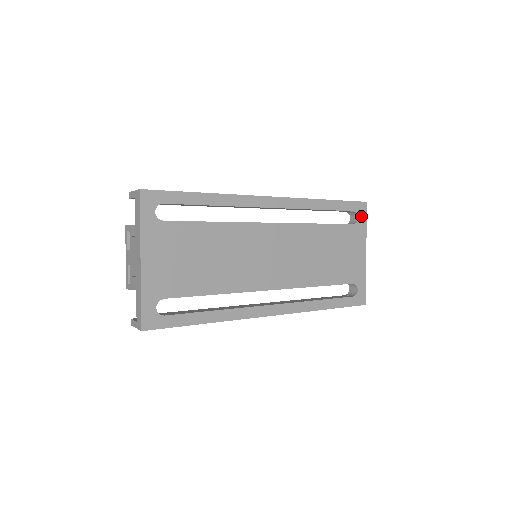
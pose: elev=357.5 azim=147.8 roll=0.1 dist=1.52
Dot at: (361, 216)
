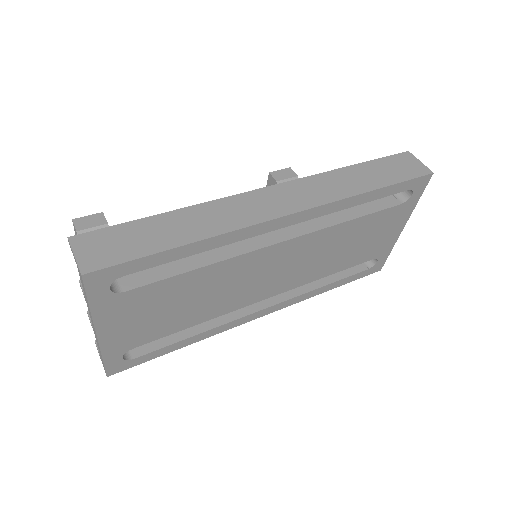
Dot at: (417, 191)
